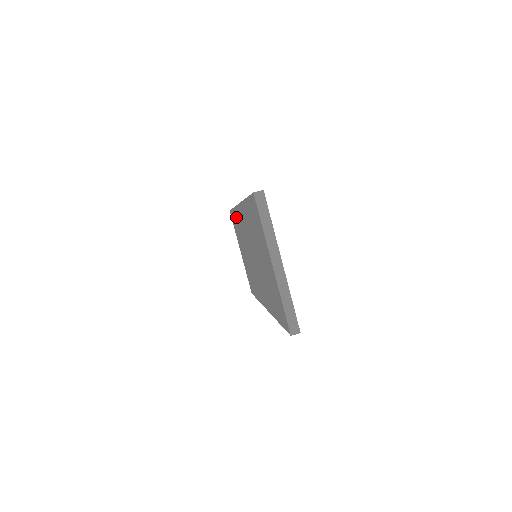
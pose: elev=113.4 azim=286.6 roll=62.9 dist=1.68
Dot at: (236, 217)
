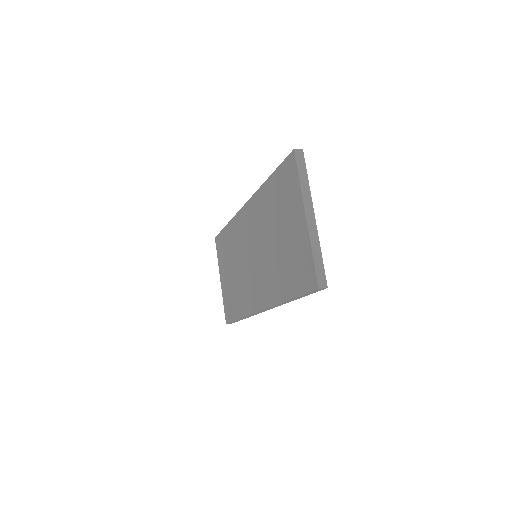
Dot at: (230, 231)
